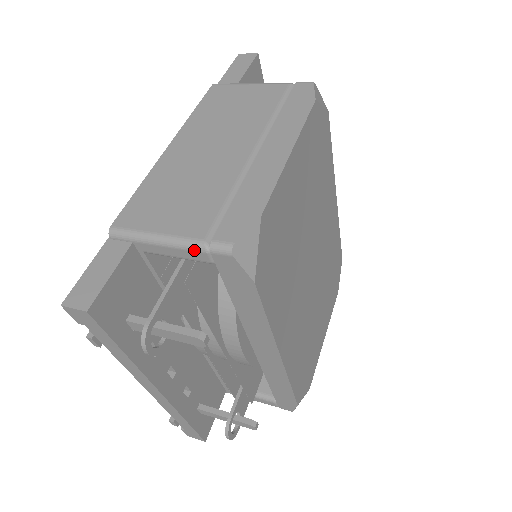
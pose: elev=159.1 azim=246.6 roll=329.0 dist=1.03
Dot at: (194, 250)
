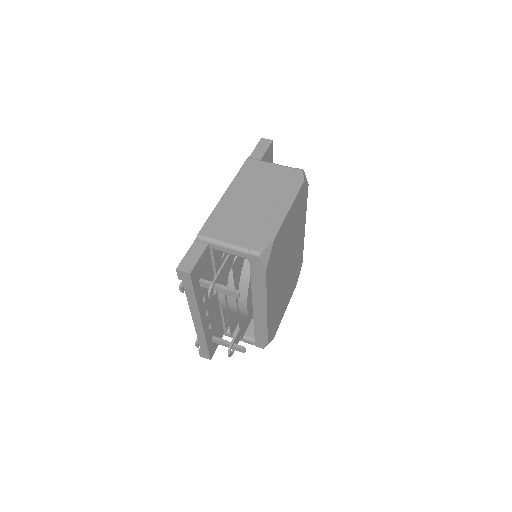
Dot at: (241, 252)
